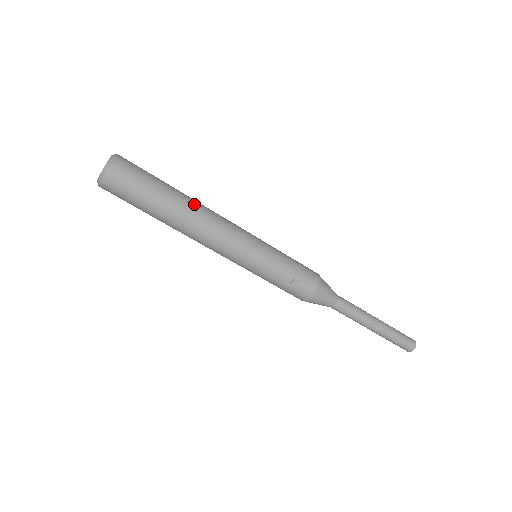
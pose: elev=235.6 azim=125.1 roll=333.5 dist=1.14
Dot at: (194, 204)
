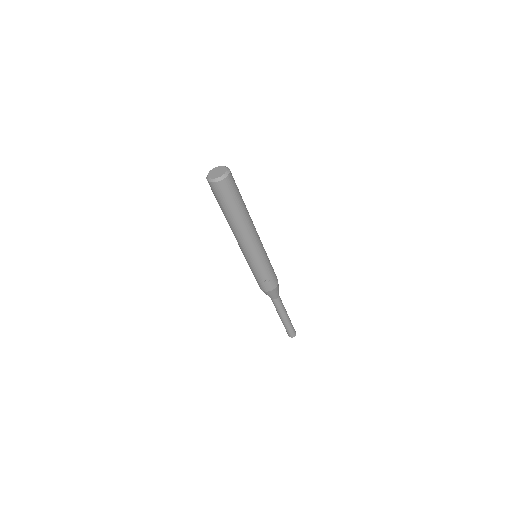
Dot at: (249, 218)
